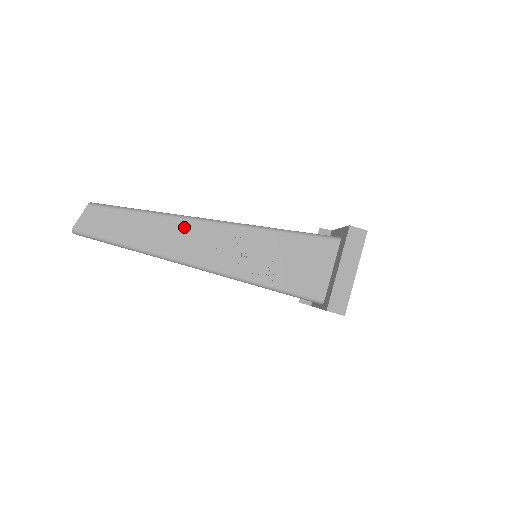
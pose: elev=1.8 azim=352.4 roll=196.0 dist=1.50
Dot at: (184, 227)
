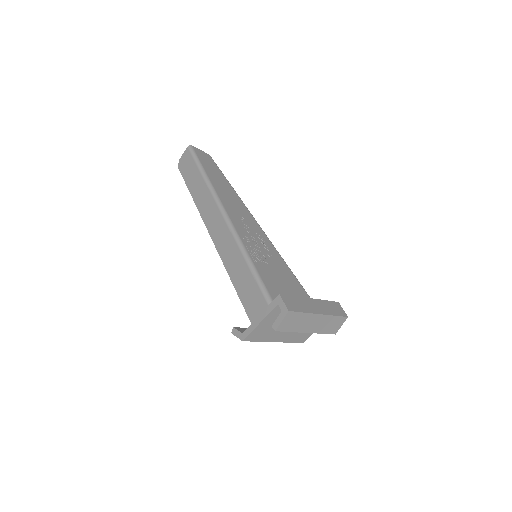
Dot at: (240, 203)
